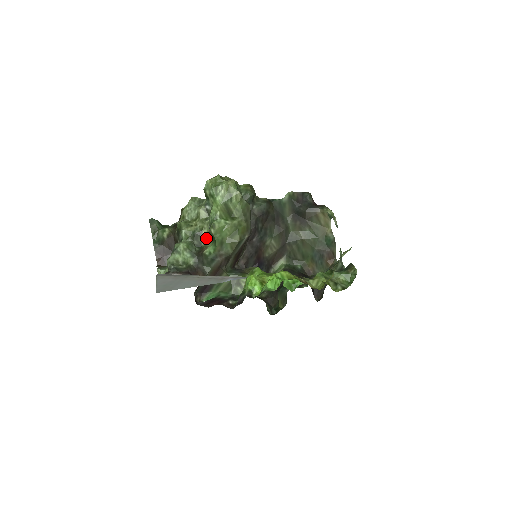
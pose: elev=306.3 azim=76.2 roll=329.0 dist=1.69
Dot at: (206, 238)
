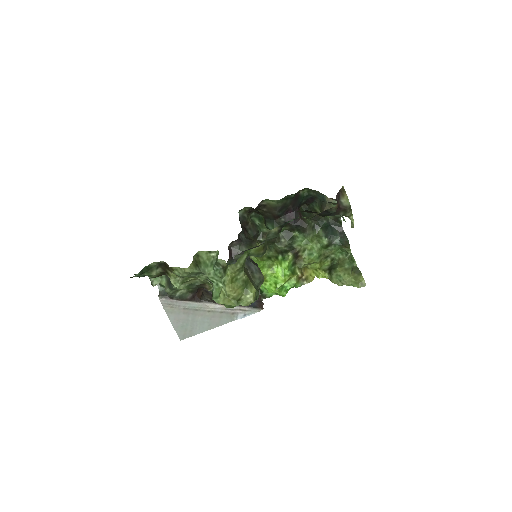
Dot at: occluded
